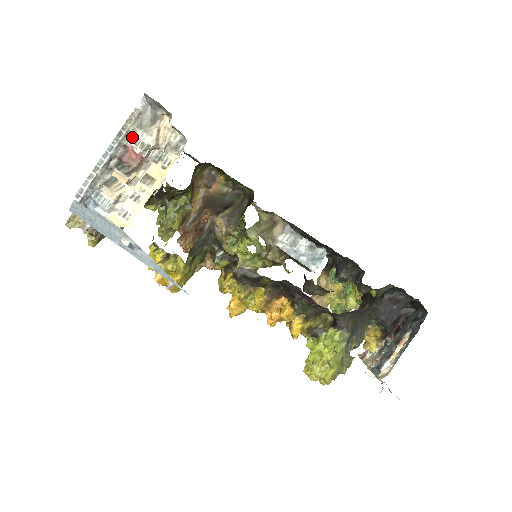
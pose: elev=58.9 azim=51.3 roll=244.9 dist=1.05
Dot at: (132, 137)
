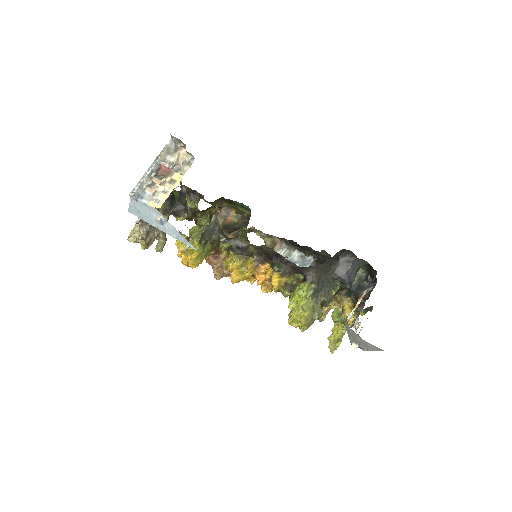
Dot at: (164, 159)
